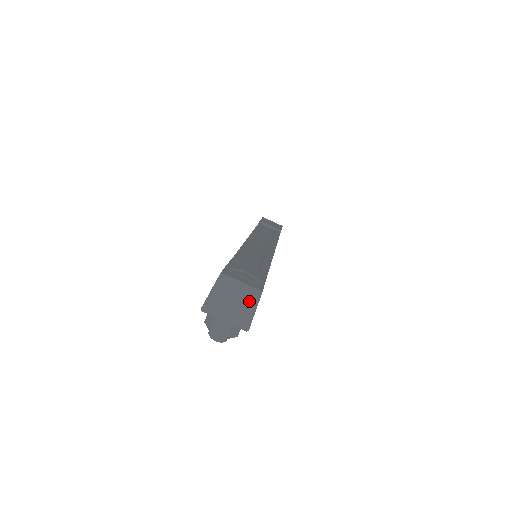
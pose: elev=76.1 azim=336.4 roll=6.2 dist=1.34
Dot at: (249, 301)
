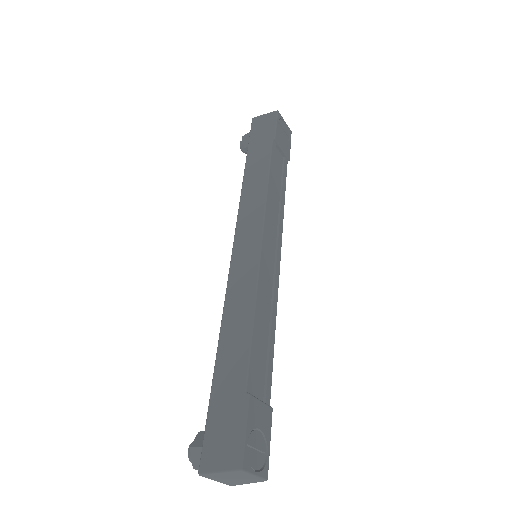
Dot at: (250, 481)
